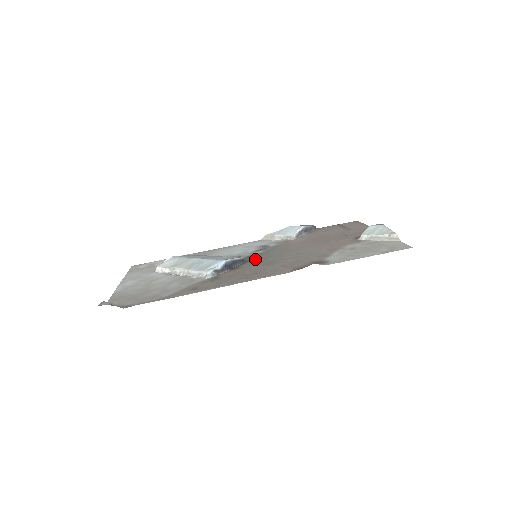
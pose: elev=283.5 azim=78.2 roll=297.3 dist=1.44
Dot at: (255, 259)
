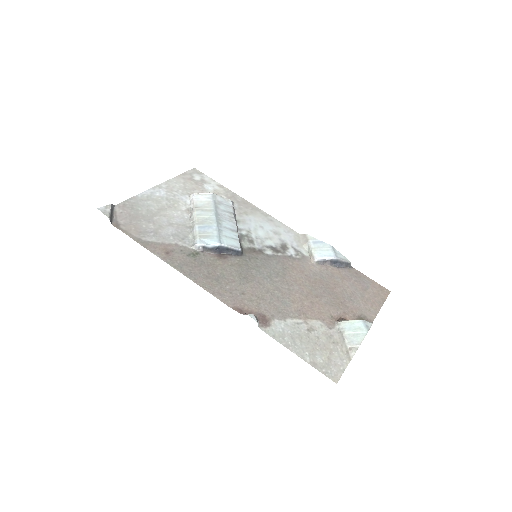
Dot at: (249, 259)
